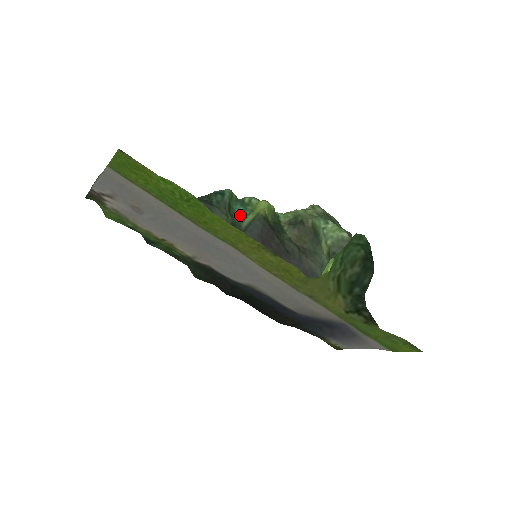
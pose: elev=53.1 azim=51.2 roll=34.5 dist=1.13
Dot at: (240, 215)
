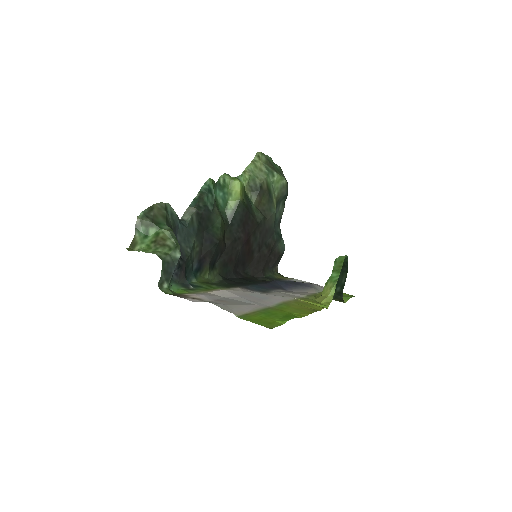
Dot at: (222, 202)
